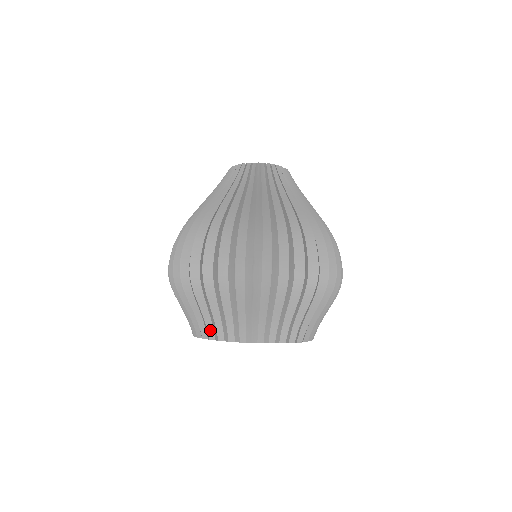
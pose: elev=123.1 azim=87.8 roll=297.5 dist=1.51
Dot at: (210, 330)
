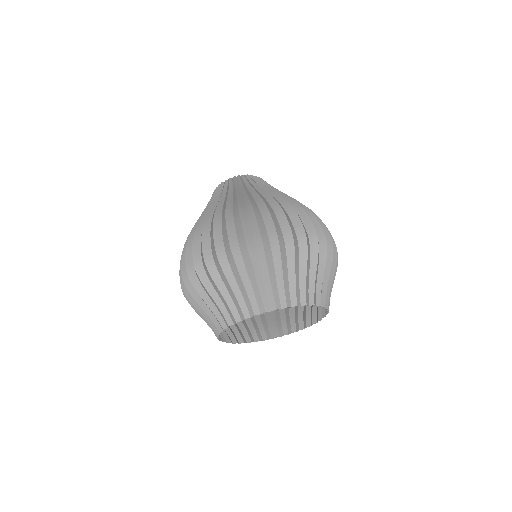
Dot at: (234, 312)
